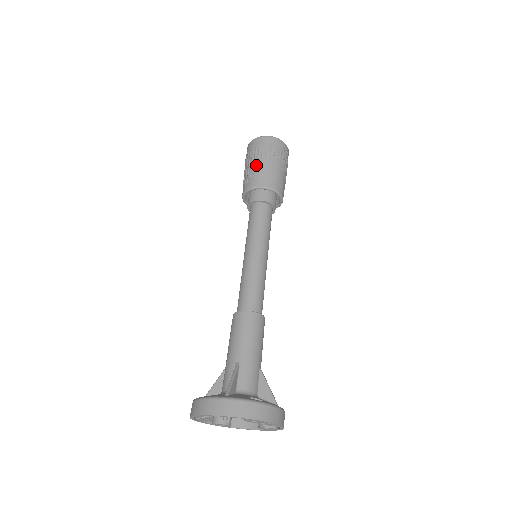
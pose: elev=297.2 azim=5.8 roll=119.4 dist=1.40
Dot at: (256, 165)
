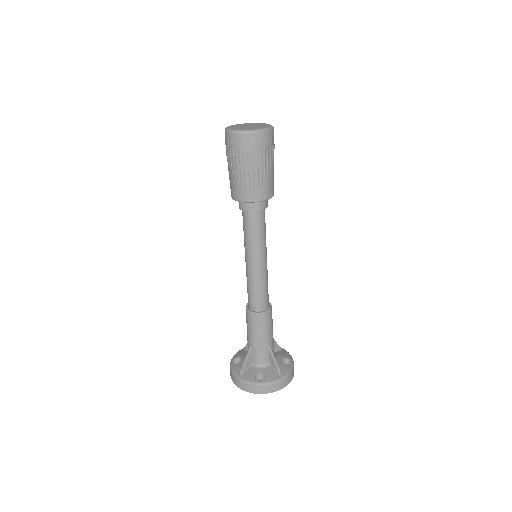
Dot at: (264, 173)
